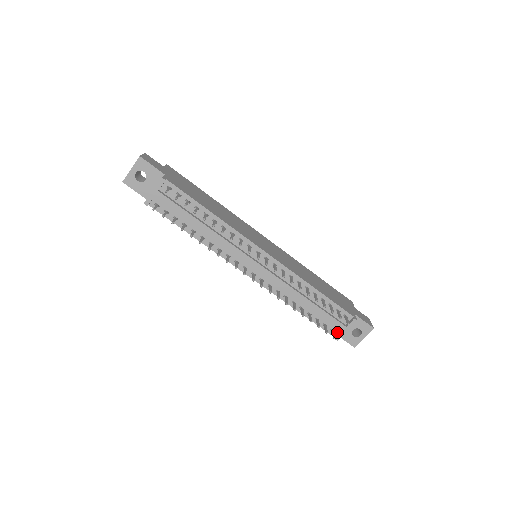
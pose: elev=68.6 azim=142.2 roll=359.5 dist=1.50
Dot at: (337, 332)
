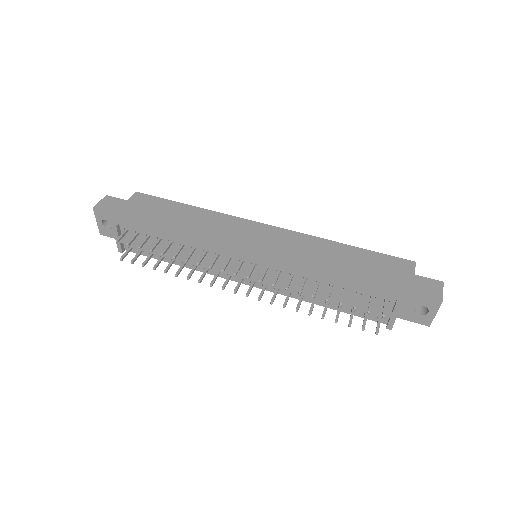
Dot at: (387, 319)
